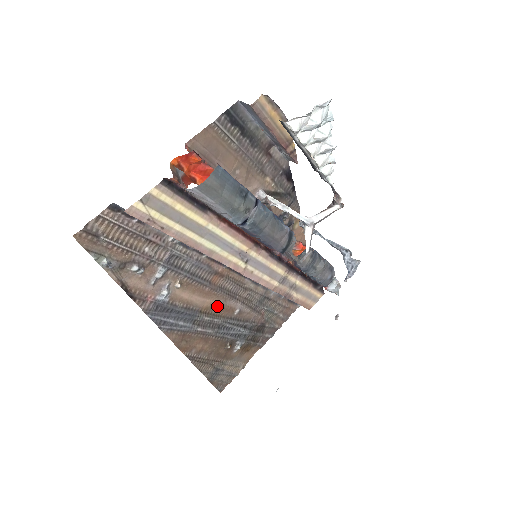
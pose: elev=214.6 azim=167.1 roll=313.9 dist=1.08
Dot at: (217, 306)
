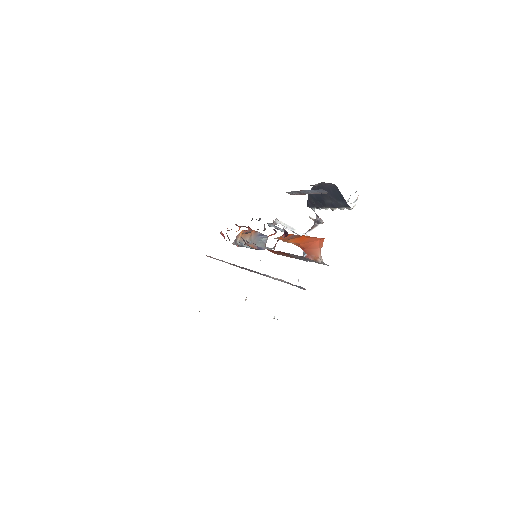
Dot at: occluded
